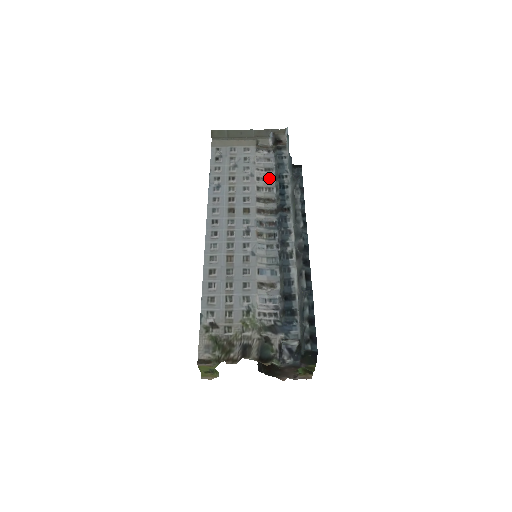
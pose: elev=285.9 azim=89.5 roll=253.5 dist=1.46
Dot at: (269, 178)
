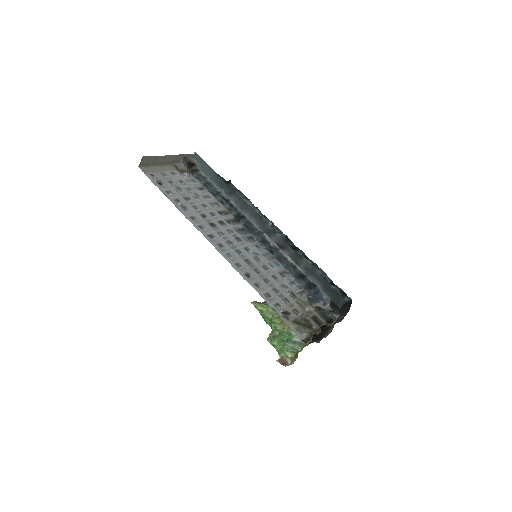
Dot at: (208, 195)
